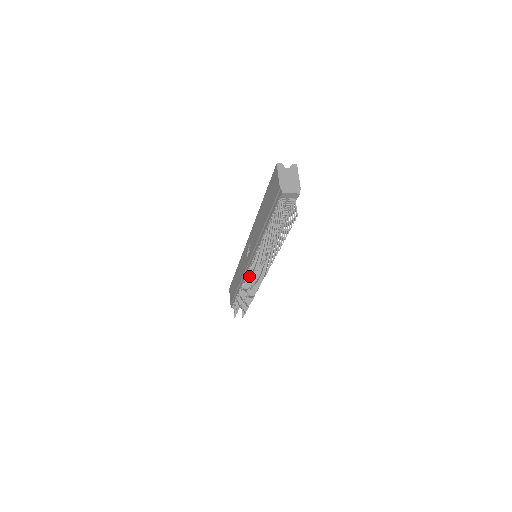
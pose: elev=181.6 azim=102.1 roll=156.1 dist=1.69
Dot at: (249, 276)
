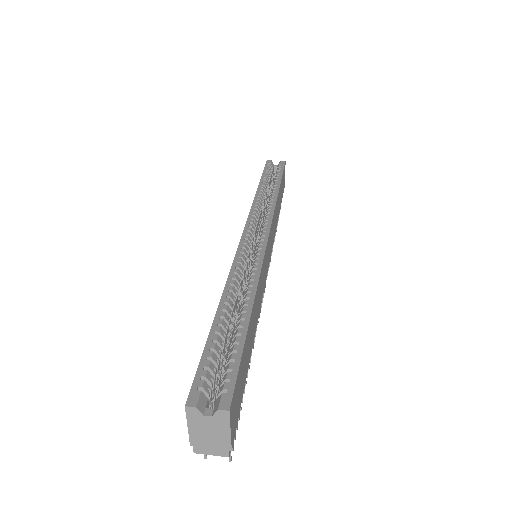
Dot at: occluded
